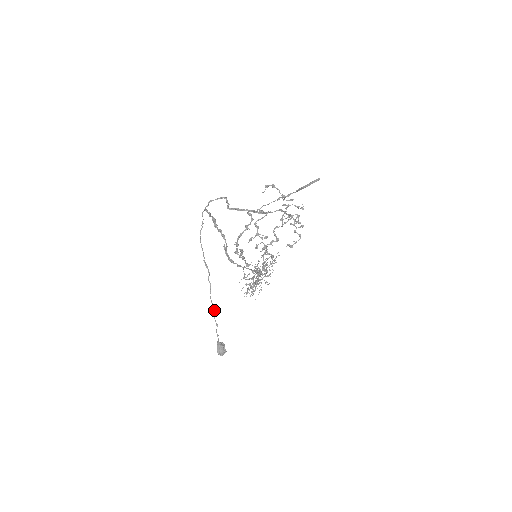
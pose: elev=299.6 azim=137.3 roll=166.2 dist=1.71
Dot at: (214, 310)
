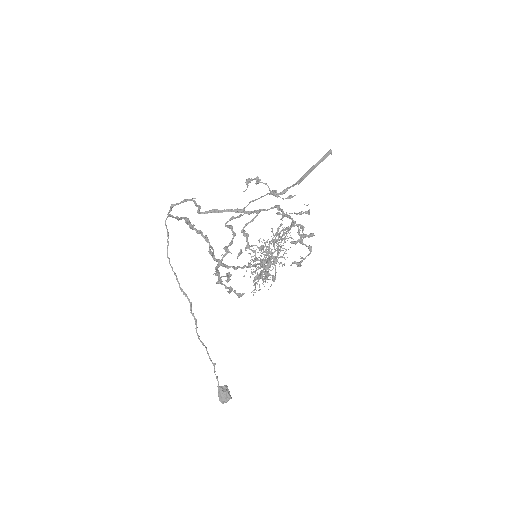
Dot at: (206, 349)
